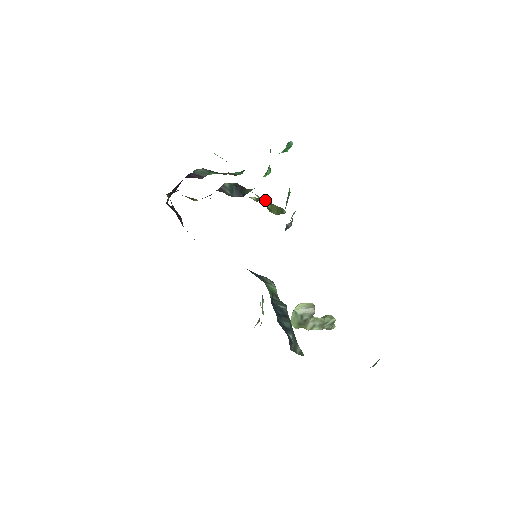
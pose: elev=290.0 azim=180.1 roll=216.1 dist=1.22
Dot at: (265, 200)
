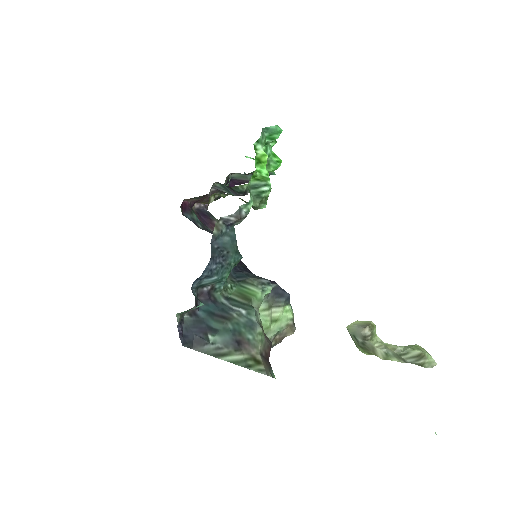
Dot at: occluded
